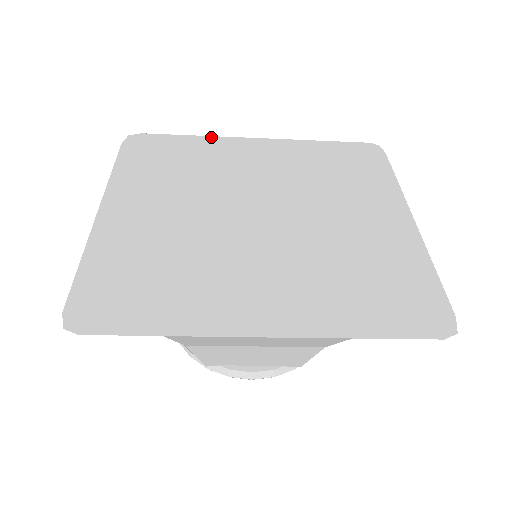
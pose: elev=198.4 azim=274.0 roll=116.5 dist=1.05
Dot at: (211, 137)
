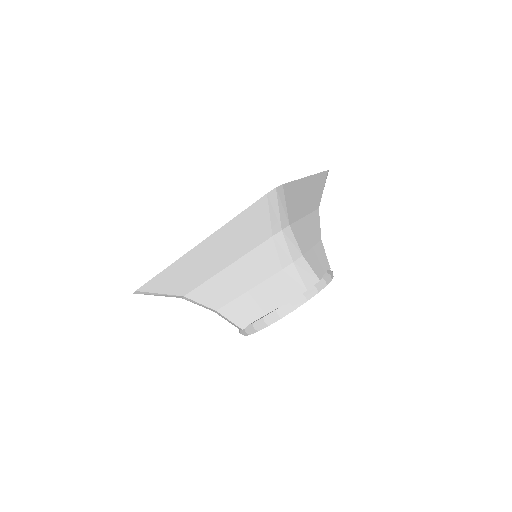
Dot at: occluded
